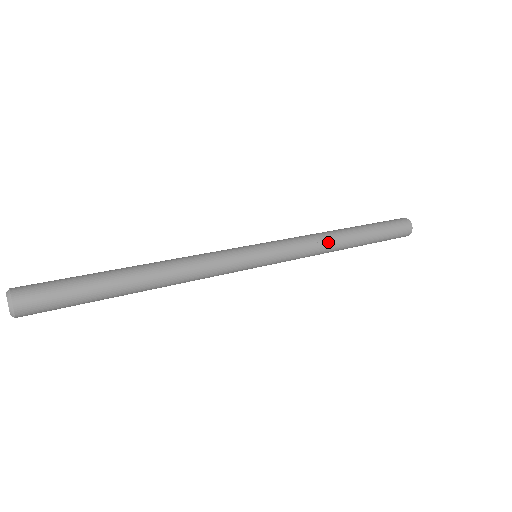
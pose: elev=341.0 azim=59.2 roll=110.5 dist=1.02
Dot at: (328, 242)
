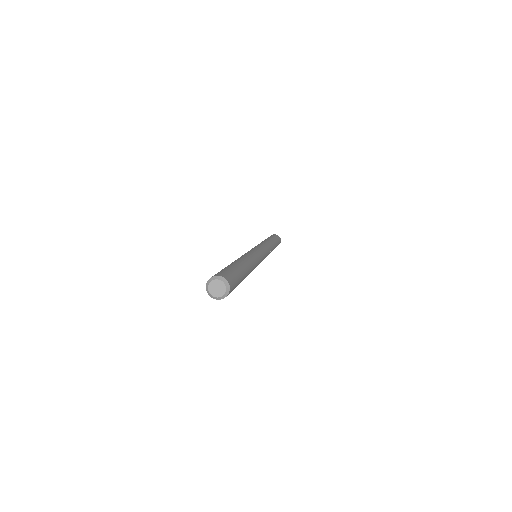
Dot at: (266, 242)
